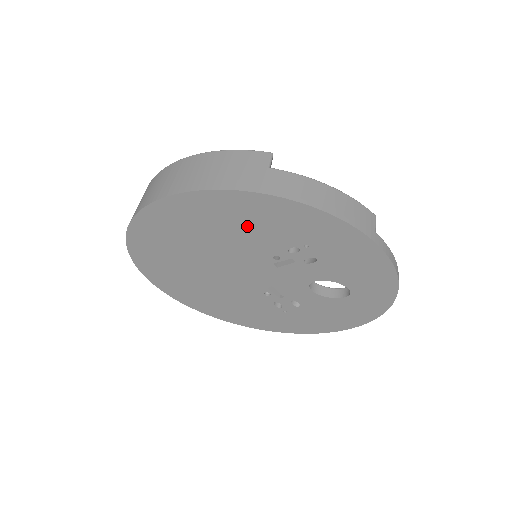
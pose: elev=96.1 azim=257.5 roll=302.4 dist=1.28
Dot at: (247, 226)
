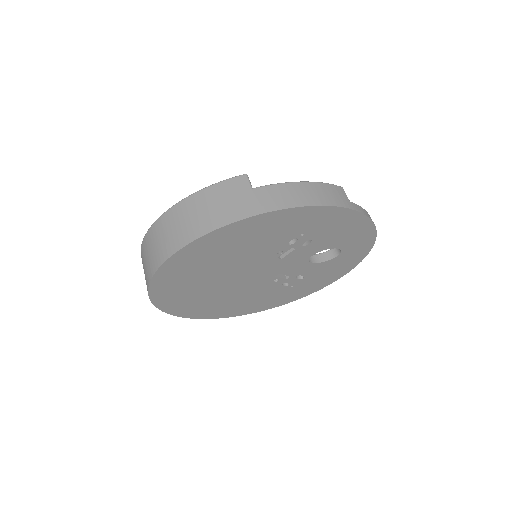
Dot at: (253, 241)
